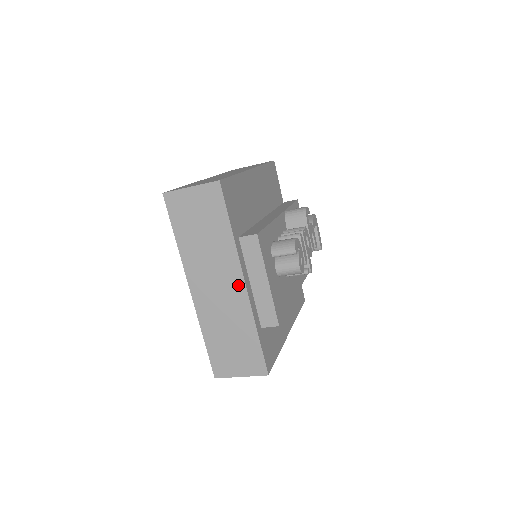
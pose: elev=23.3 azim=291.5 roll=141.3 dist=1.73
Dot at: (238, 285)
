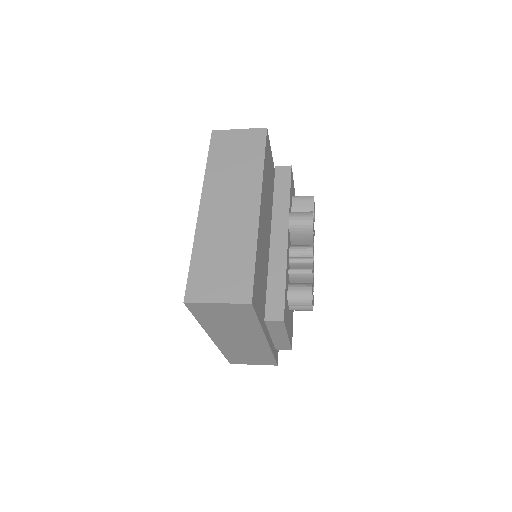
Dot at: (260, 341)
